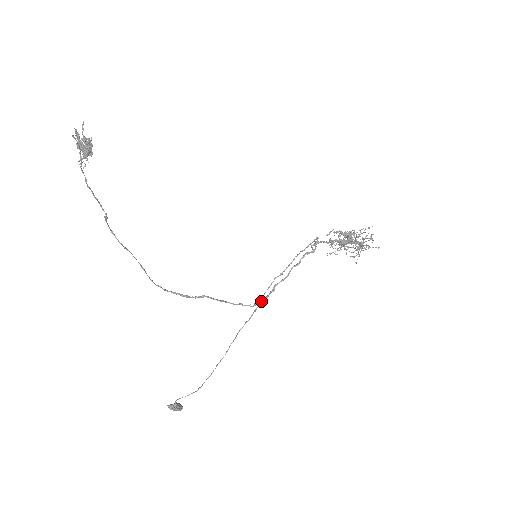
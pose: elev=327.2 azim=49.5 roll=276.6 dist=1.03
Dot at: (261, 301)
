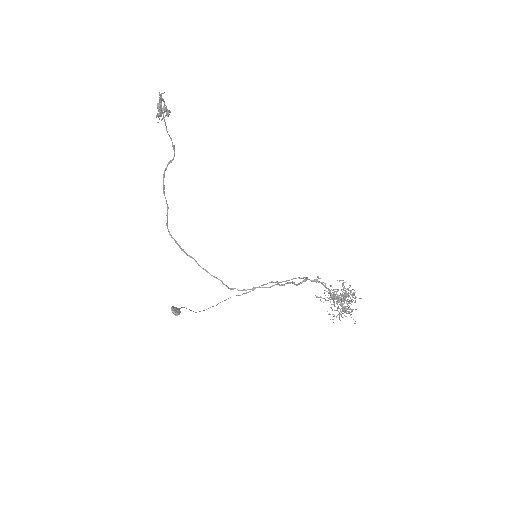
Dot at: (238, 290)
